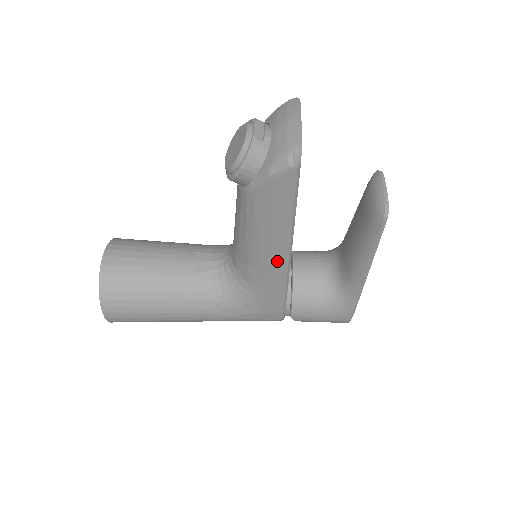
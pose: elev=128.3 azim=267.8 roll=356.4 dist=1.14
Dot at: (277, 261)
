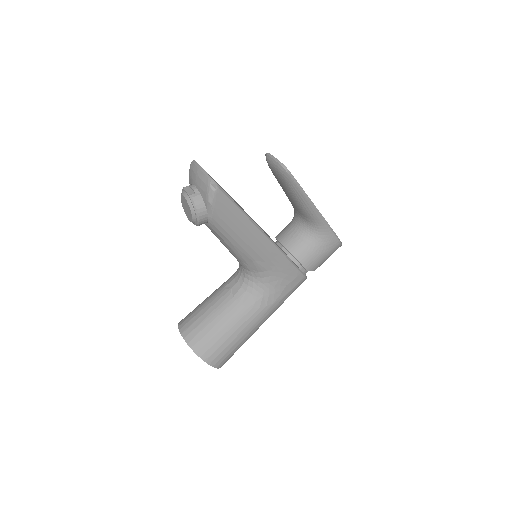
Dot at: (262, 244)
